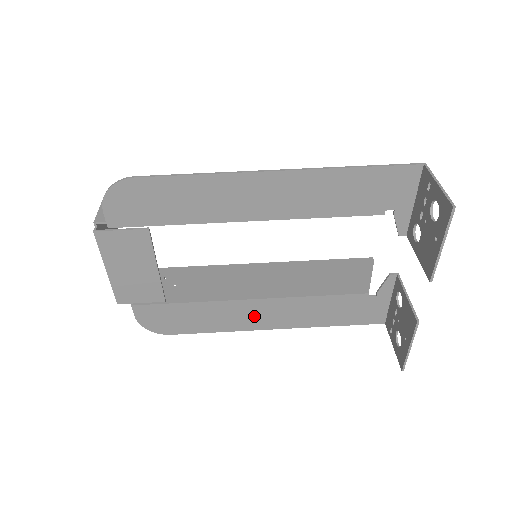
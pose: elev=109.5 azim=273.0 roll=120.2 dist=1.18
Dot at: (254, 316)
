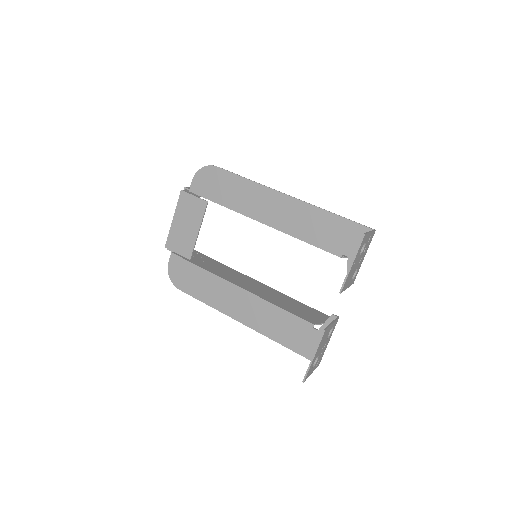
Dot at: (234, 303)
